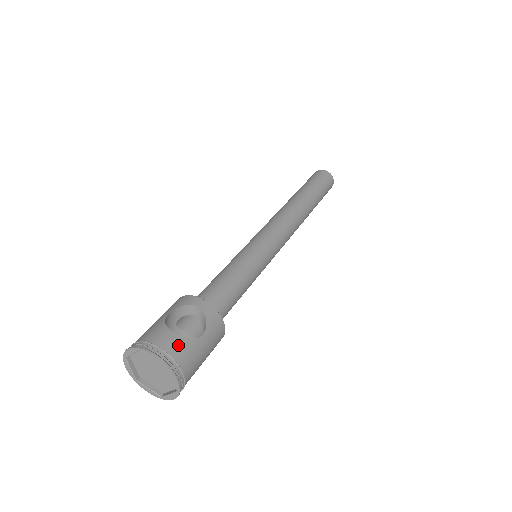
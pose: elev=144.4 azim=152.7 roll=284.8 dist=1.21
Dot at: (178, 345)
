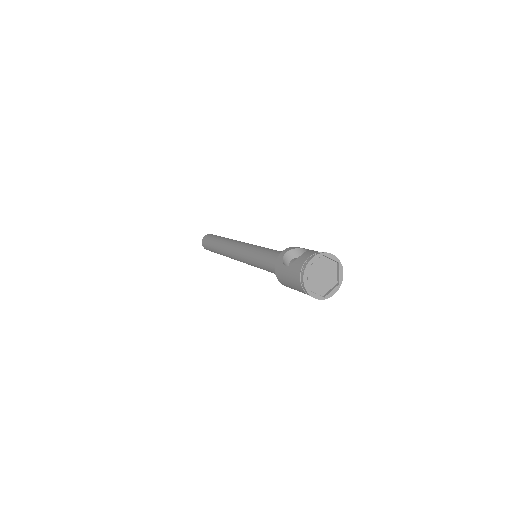
Dot at: (310, 252)
